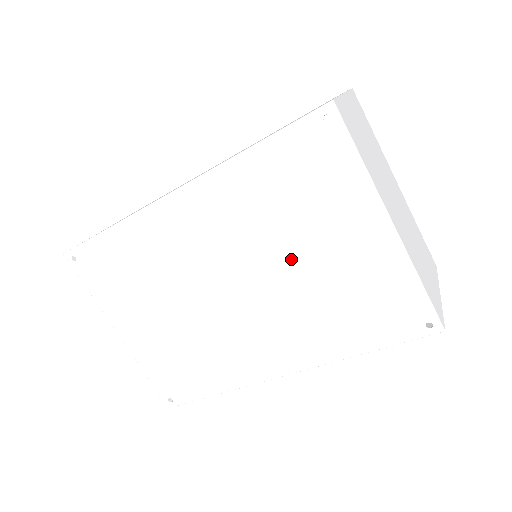
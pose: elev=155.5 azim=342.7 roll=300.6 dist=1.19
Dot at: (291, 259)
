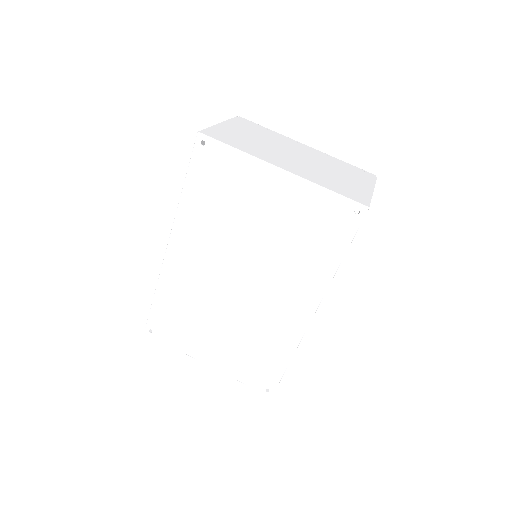
Dot at: (252, 235)
